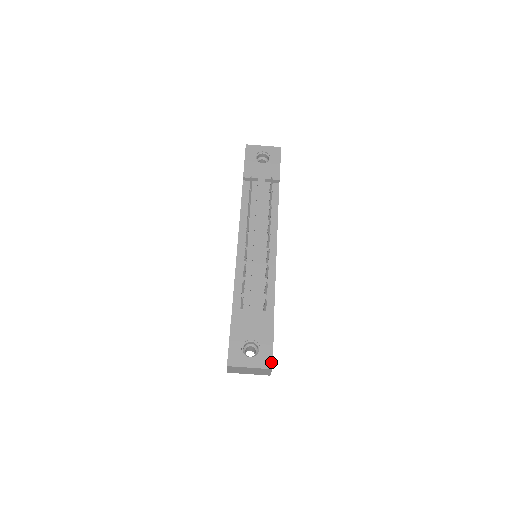
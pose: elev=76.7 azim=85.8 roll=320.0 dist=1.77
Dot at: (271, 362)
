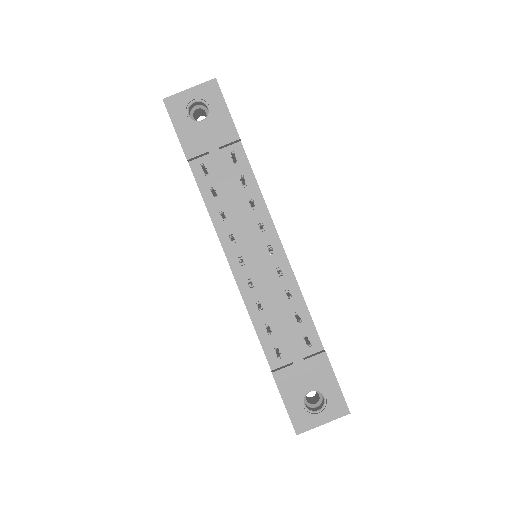
Dot at: (345, 406)
